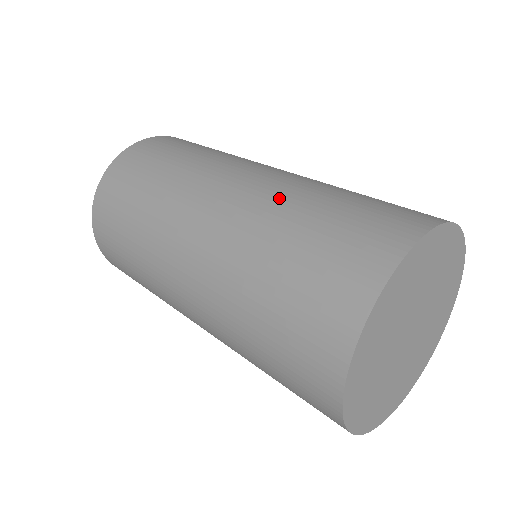
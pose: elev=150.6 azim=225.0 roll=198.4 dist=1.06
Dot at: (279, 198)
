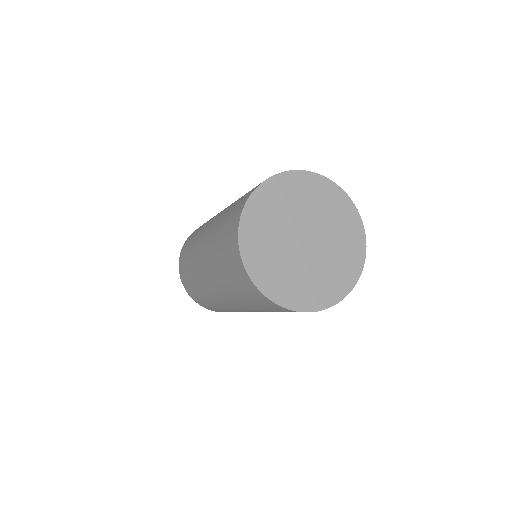
Dot at: occluded
